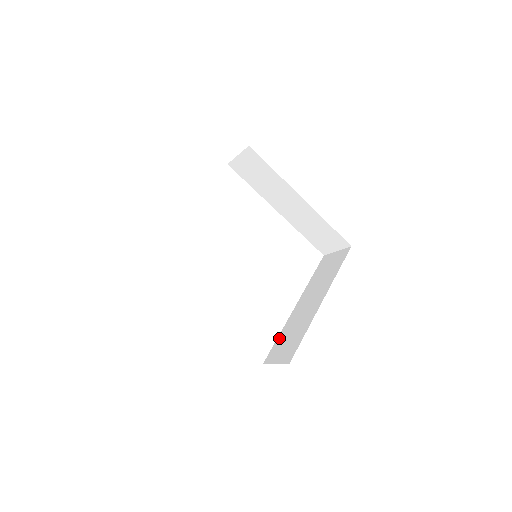
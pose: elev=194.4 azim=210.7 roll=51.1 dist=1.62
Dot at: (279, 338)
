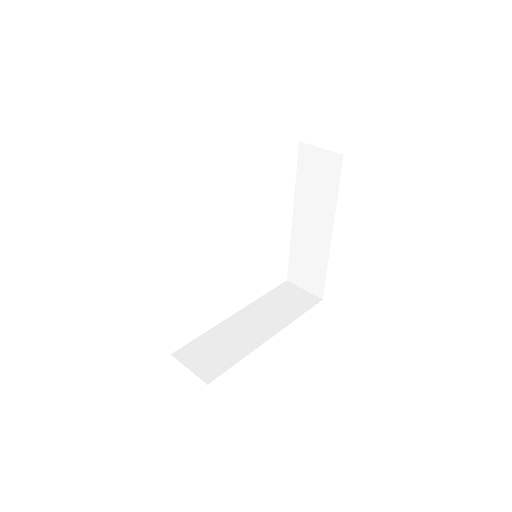
Dot at: (292, 257)
